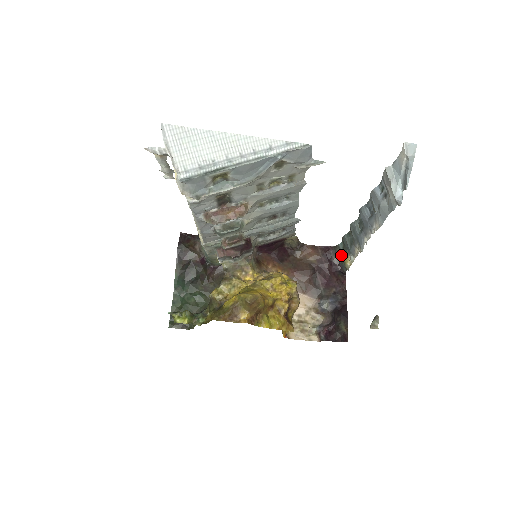
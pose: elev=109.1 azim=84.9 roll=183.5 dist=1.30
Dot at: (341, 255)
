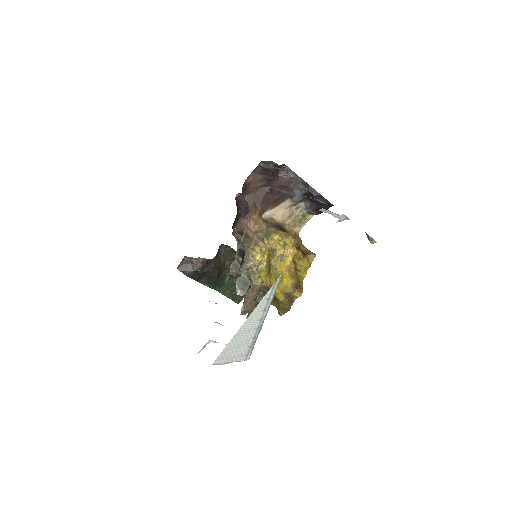
Dot at: occluded
